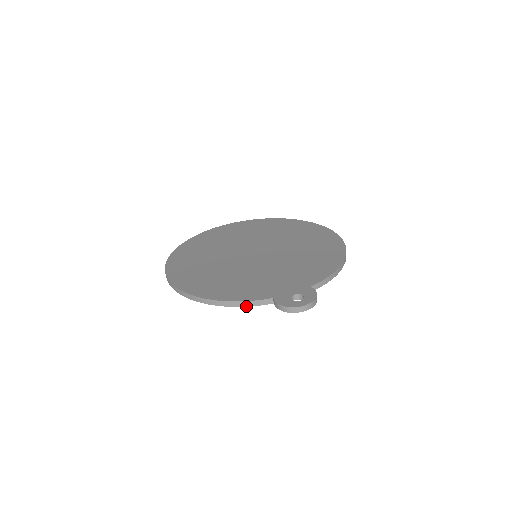
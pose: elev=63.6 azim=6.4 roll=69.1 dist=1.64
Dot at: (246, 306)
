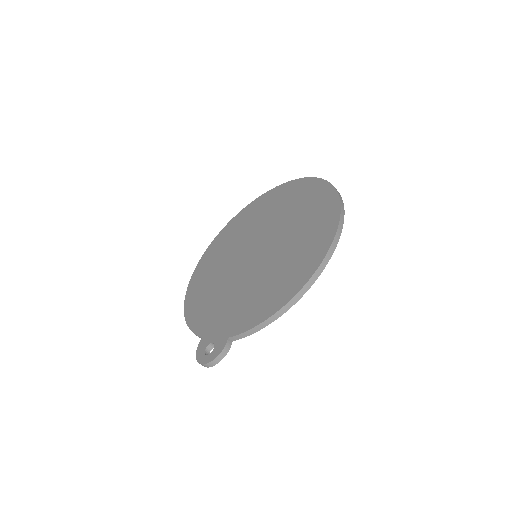
Dot at: occluded
